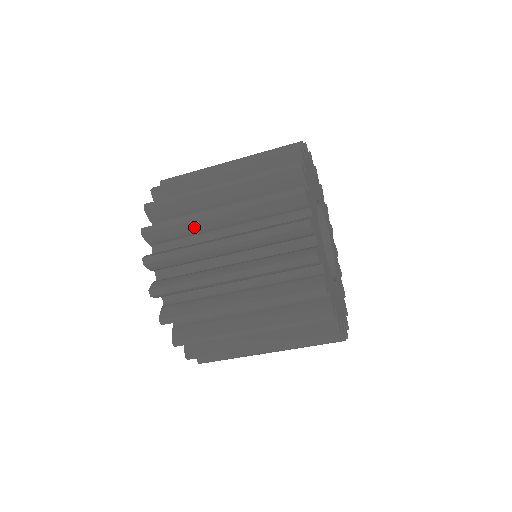
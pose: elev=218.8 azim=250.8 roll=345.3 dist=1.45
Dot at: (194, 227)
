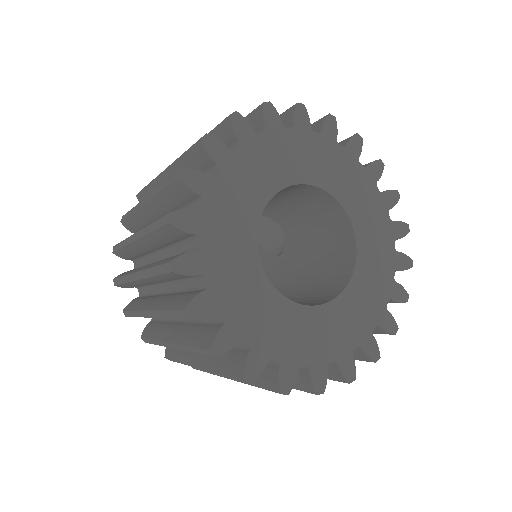
Dot at: occluded
